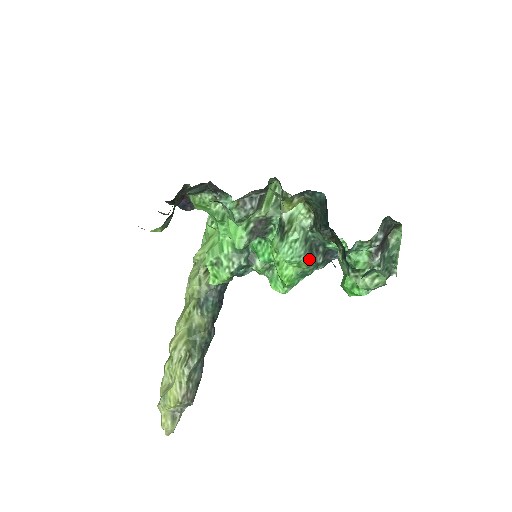
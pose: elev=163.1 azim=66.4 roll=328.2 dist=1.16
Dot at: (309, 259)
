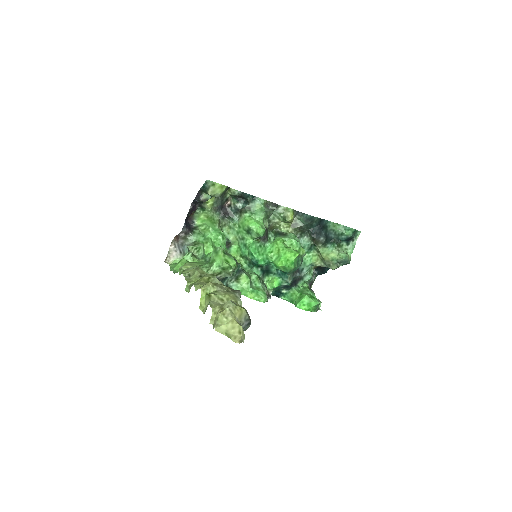
Dot at: (303, 249)
